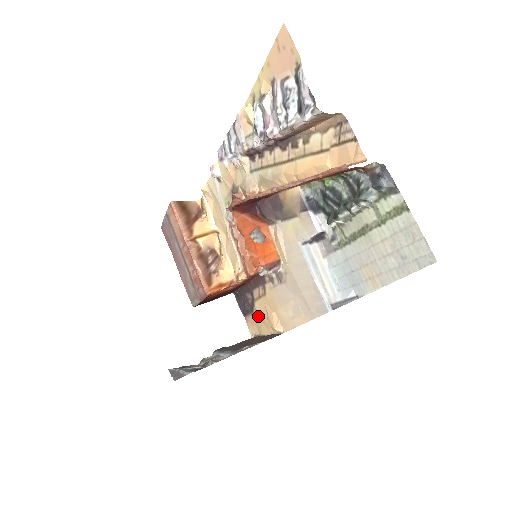
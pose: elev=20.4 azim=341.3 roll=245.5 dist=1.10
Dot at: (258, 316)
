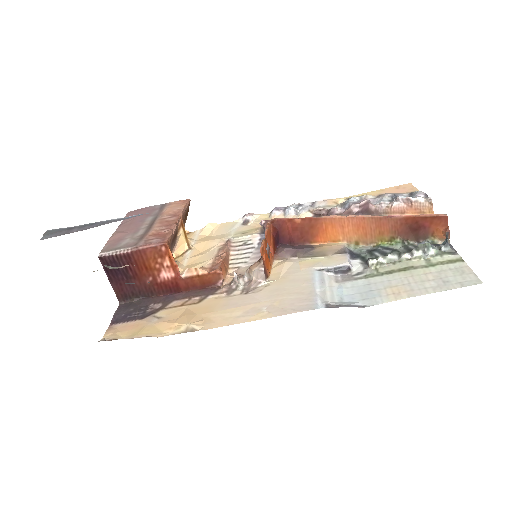
Dot at: (154, 320)
